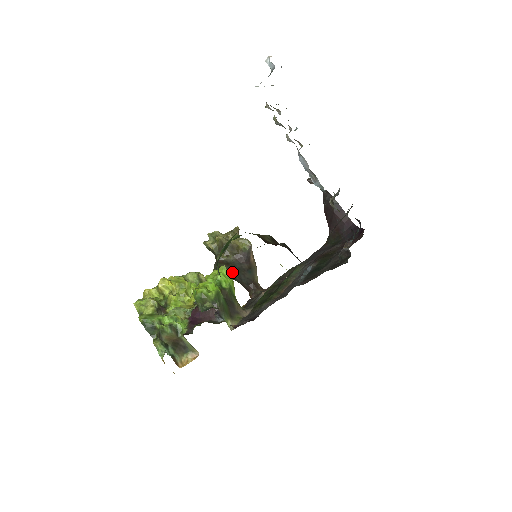
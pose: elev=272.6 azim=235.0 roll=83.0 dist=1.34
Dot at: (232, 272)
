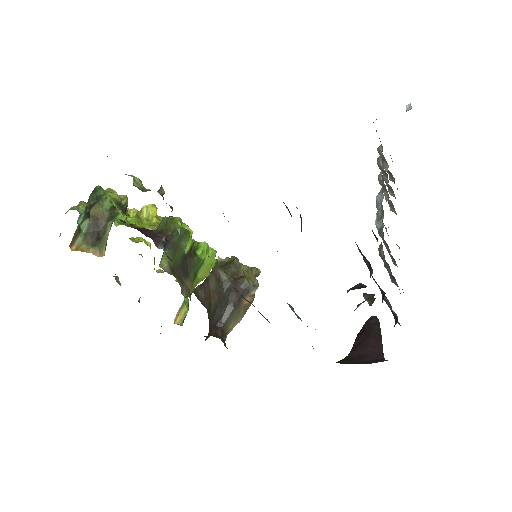
Dot at: (214, 297)
